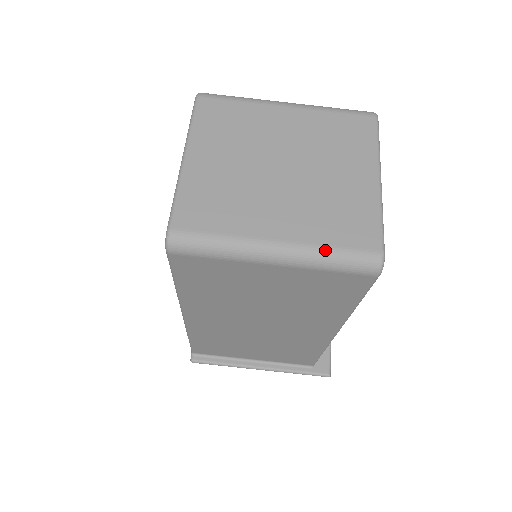
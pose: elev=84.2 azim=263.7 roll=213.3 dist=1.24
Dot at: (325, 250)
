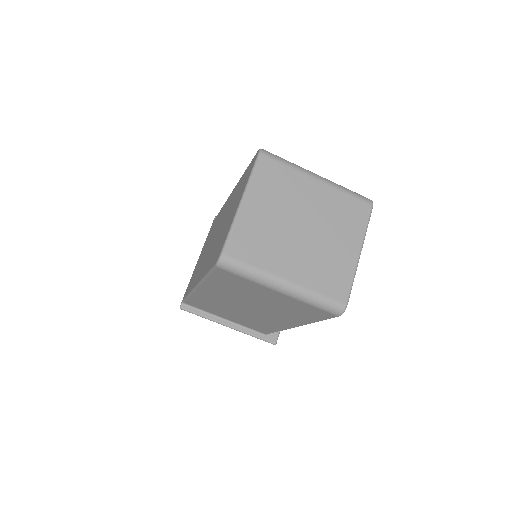
Dot at: (314, 294)
